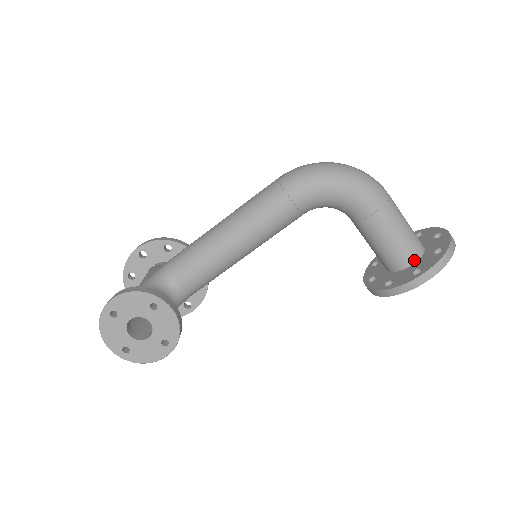
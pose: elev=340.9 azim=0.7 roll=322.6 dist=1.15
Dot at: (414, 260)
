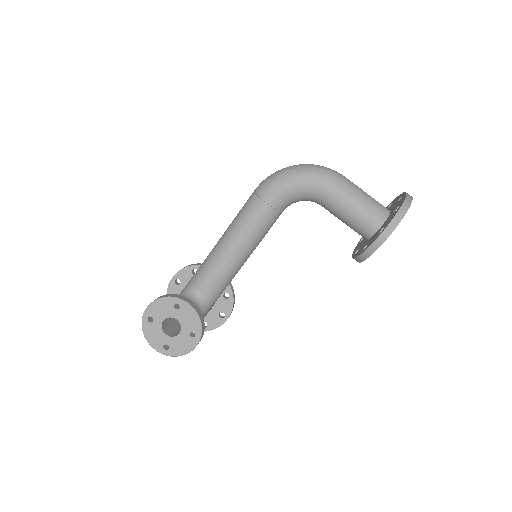
Dot at: (381, 223)
